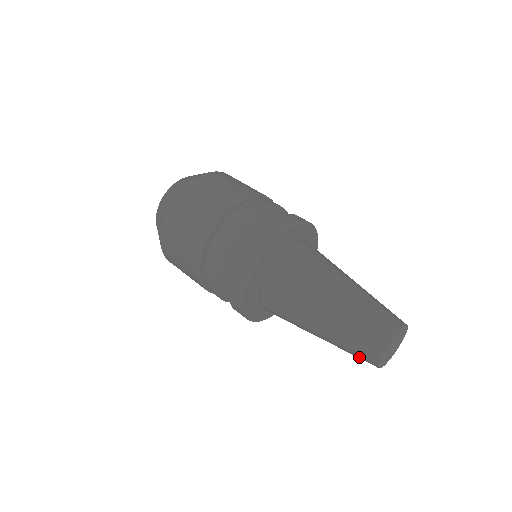
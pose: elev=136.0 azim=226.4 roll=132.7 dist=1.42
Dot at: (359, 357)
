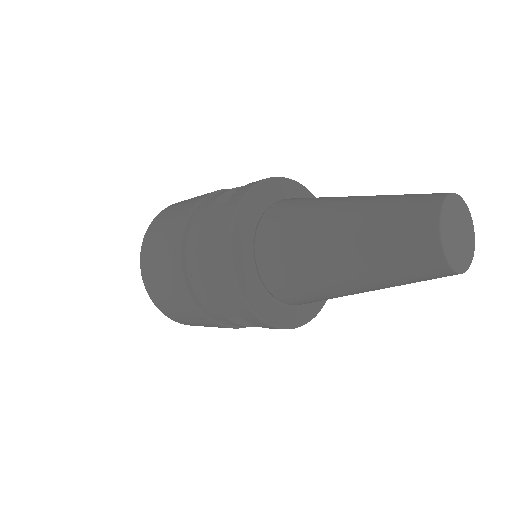
Dot at: (421, 277)
